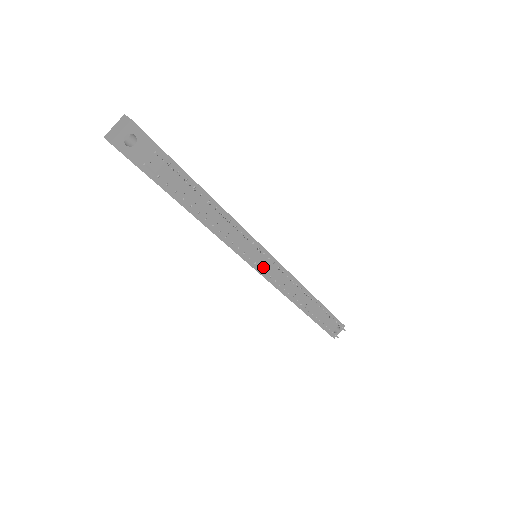
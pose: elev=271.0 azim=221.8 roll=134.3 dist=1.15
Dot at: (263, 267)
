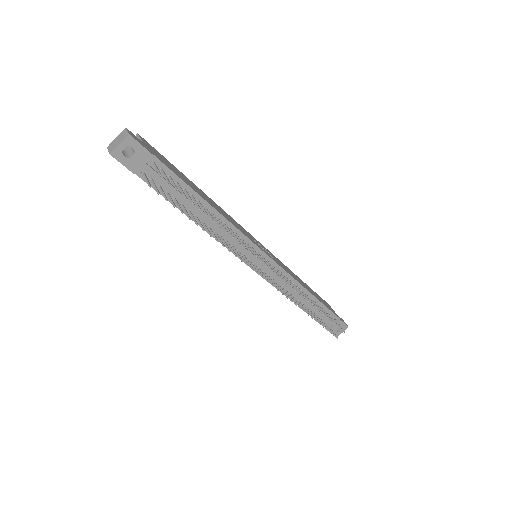
Dot at: (261, 267)
